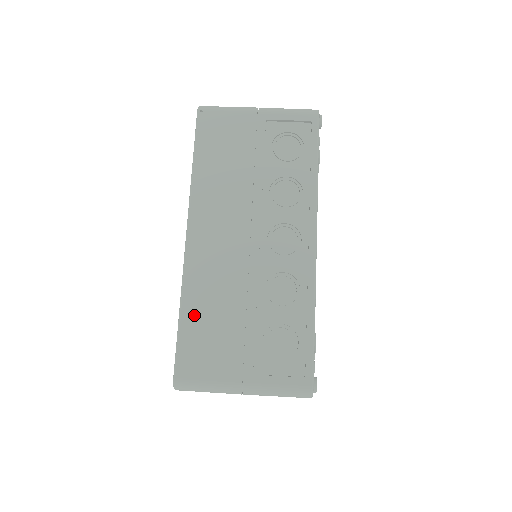
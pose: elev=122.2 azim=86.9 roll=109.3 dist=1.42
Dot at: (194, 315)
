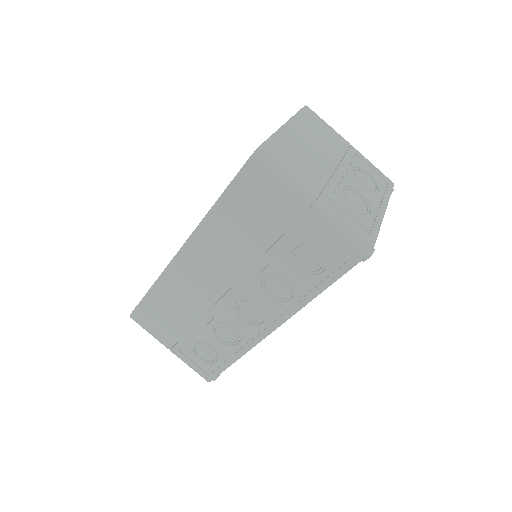
Dot at: (158, 299)
